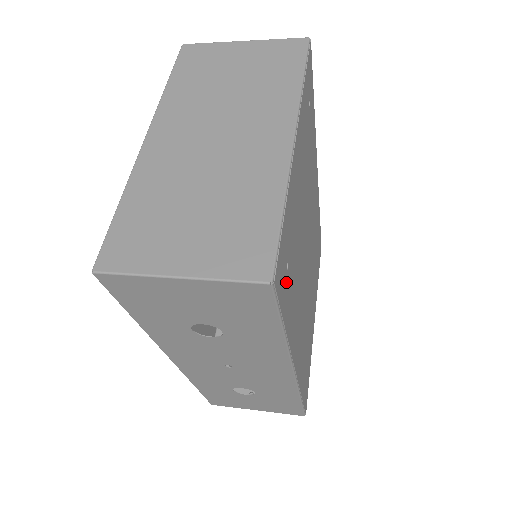
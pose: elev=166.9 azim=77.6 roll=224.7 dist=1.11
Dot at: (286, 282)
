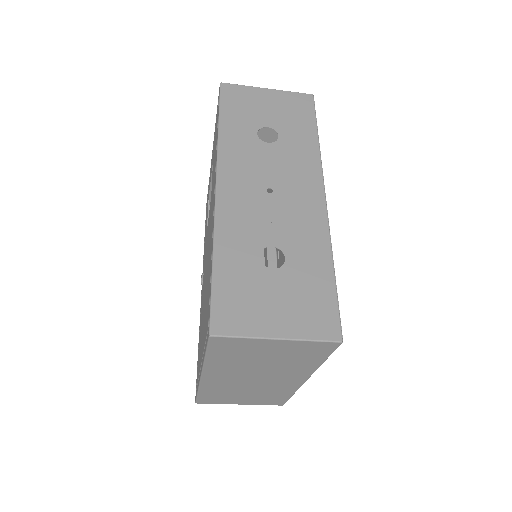
Dot at: occluded
